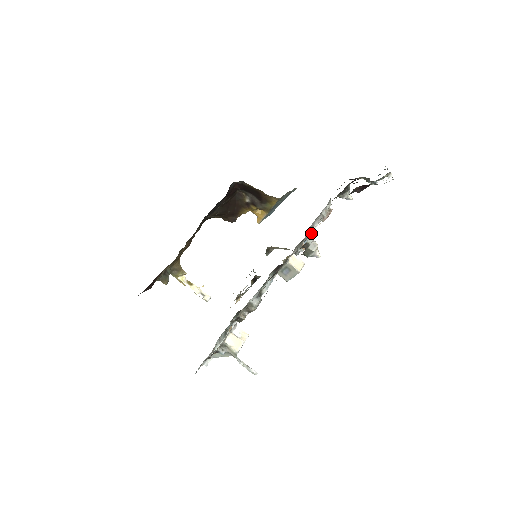
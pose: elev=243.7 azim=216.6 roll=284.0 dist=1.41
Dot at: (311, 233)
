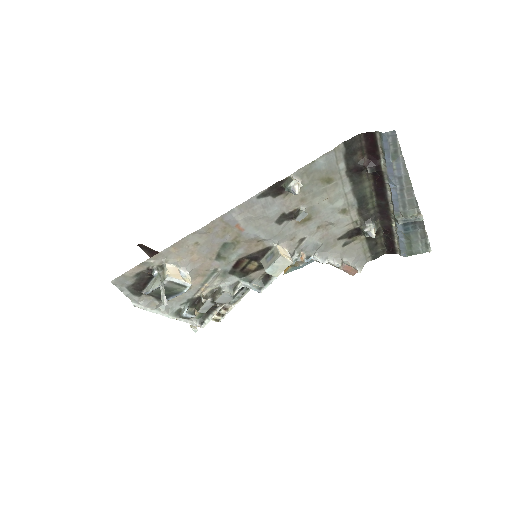
Dot at: (320, 261)
